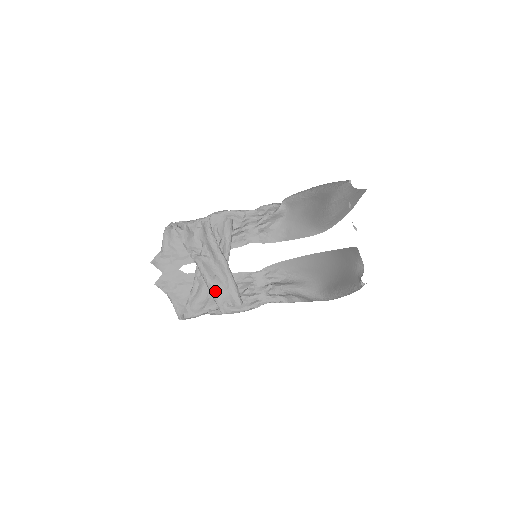
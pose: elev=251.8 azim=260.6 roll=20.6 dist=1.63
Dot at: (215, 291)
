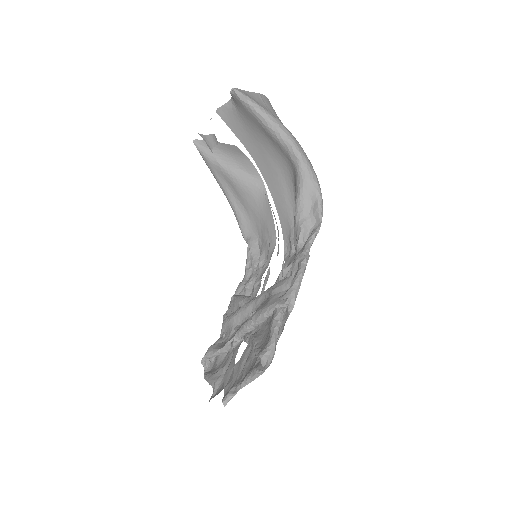
Dot at: (262, 309)
